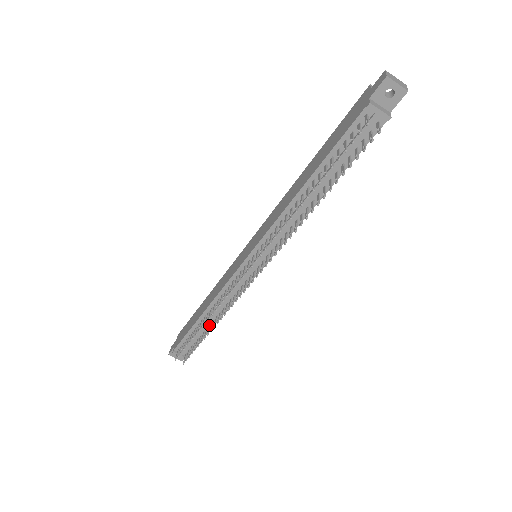
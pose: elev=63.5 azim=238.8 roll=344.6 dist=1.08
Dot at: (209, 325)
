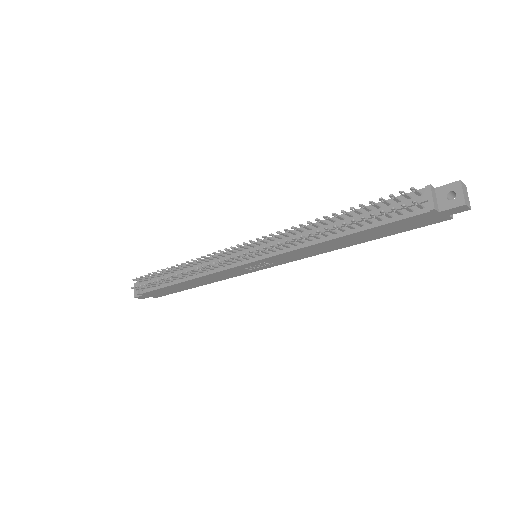
Dot at: (177, 278)
